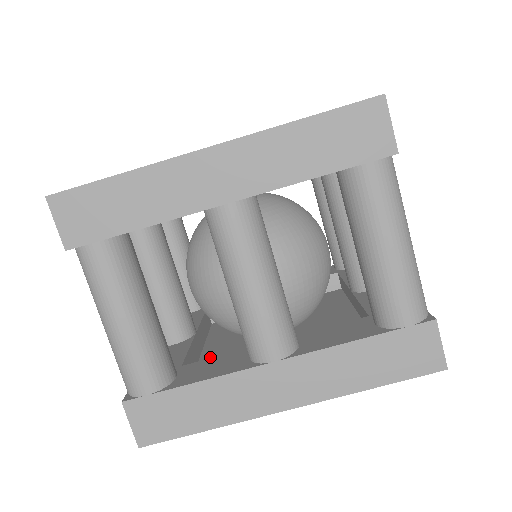
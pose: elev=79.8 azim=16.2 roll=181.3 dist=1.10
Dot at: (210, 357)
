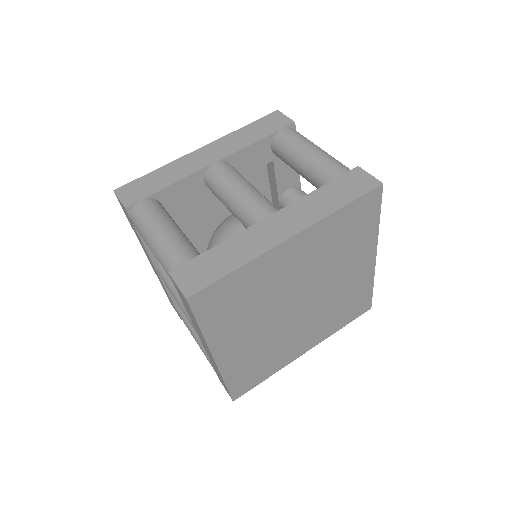
Dot at: occluded
